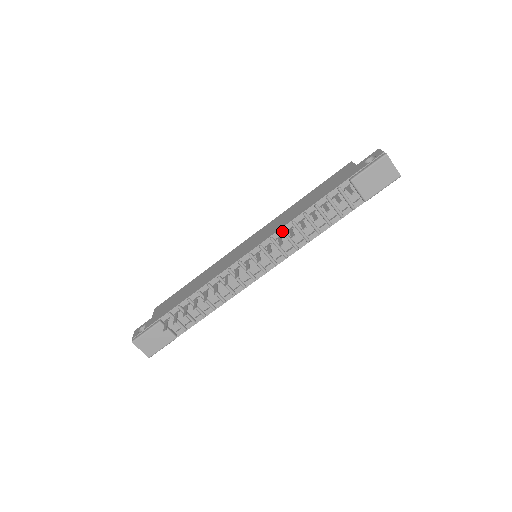
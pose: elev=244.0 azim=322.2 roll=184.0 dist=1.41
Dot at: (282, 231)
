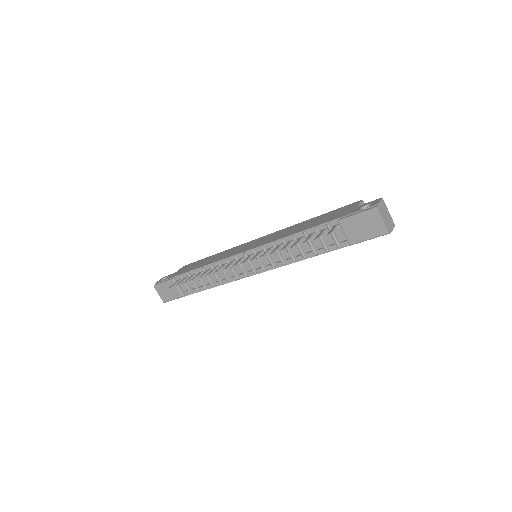
Dot at: (272, 244)
